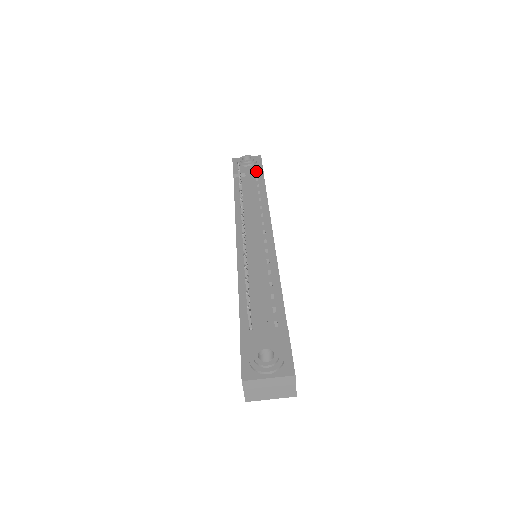
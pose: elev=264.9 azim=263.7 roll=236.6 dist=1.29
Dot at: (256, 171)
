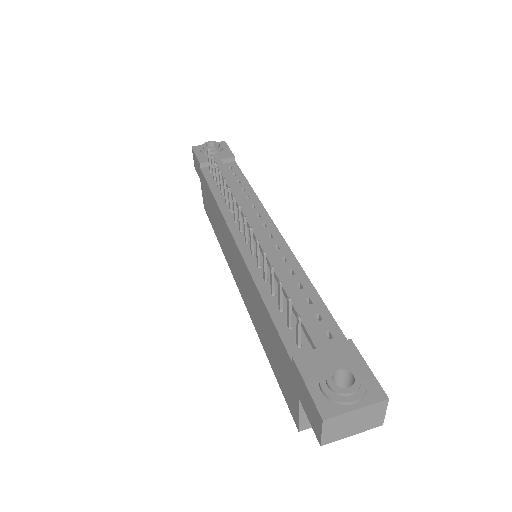
Dot at: (227, 158)
